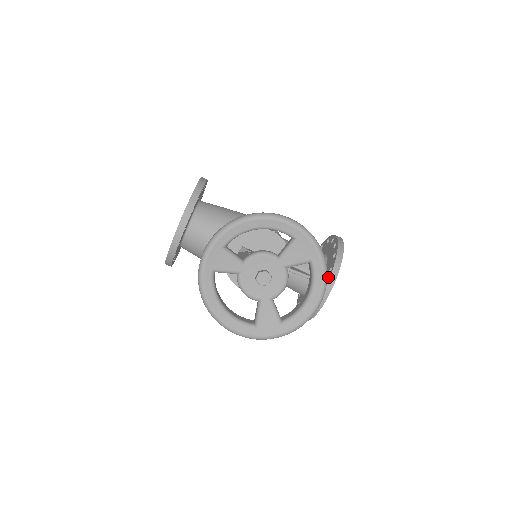
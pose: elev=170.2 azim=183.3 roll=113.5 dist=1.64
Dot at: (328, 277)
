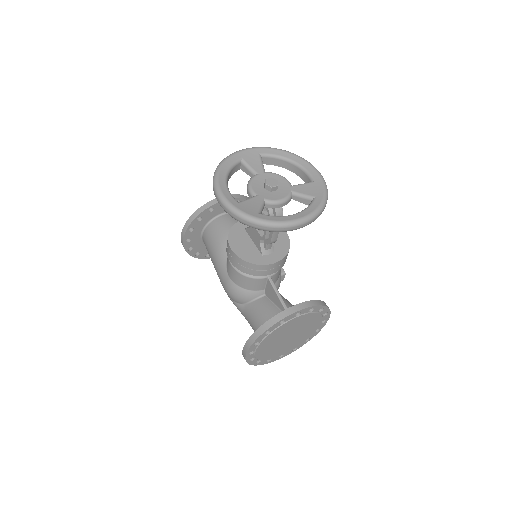
Dot at: occluded
